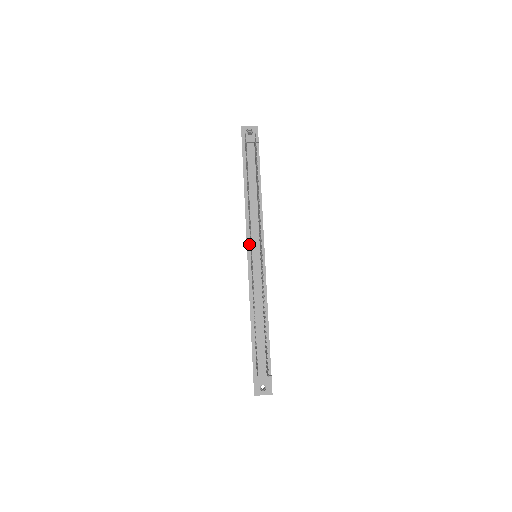
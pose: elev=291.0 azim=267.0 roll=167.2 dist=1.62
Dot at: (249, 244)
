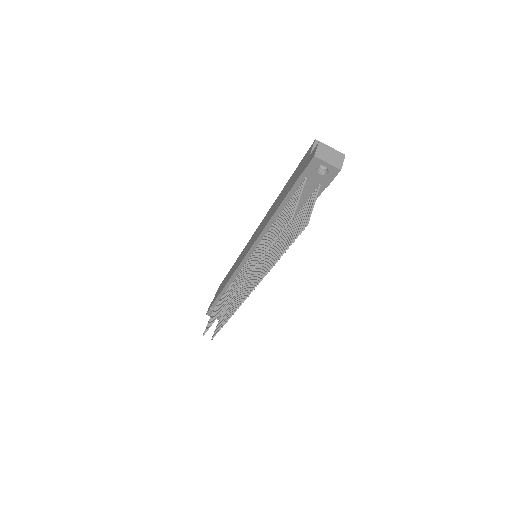
Dot at: (251, 253)
